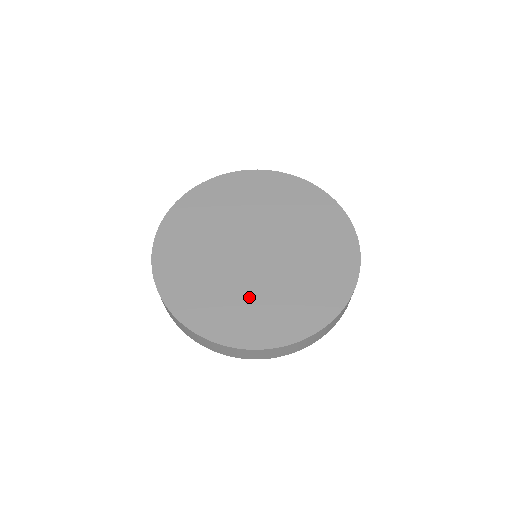
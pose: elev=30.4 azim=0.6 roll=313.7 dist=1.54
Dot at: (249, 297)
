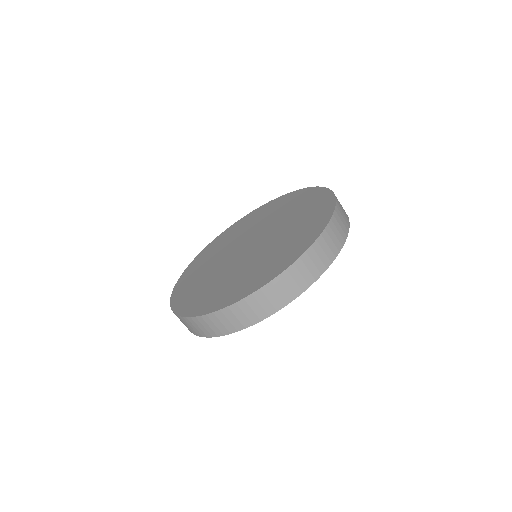
Dot at: (222, 280)
